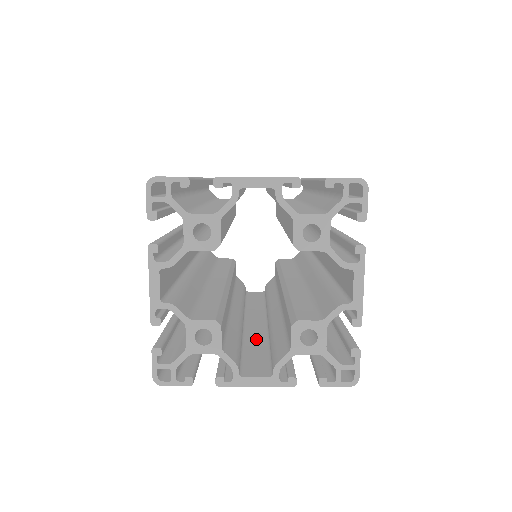
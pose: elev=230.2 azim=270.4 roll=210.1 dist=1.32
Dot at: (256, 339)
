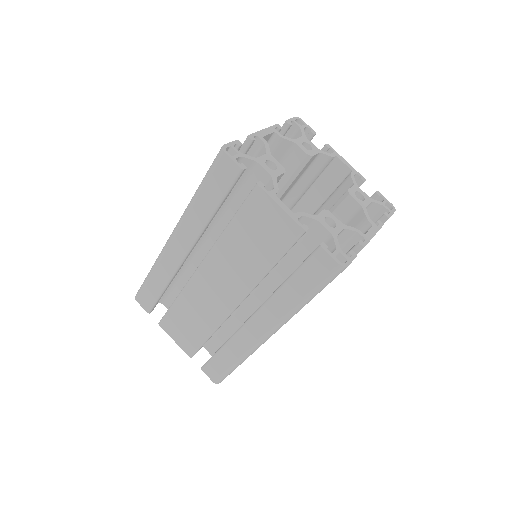
Dot at: occluded
